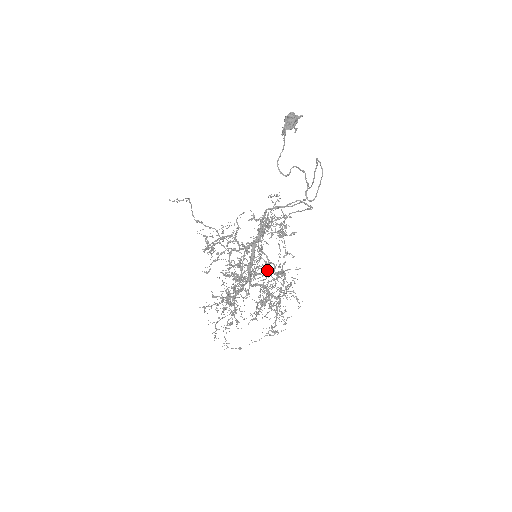
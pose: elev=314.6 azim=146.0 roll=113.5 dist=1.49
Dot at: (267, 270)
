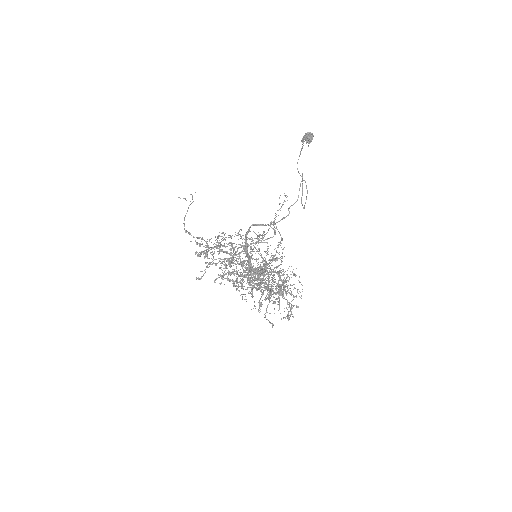
Dot at: occluded
